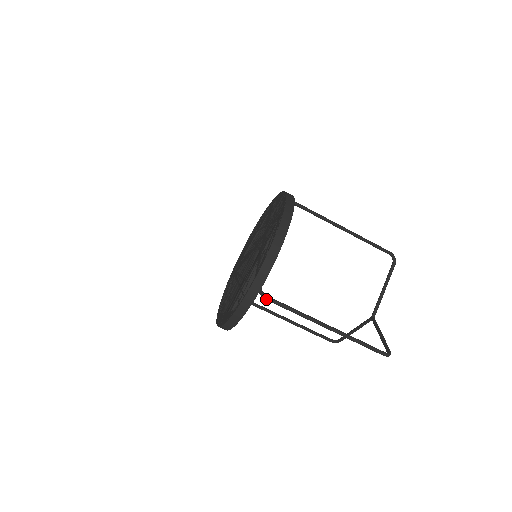
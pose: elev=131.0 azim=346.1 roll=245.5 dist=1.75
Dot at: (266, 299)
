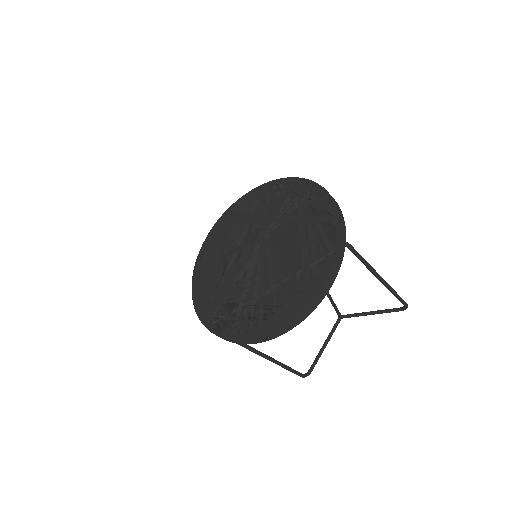
Dot at: (349, 245)
